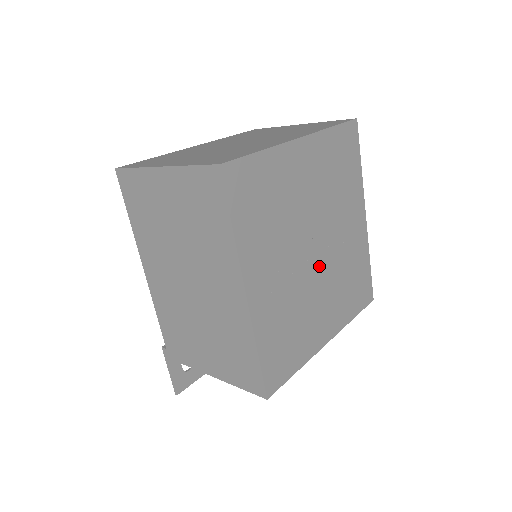
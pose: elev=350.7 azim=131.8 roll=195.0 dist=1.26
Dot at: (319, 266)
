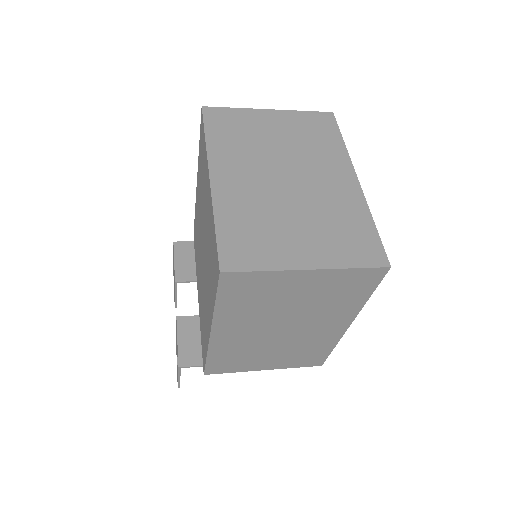
Dot at: occluded
